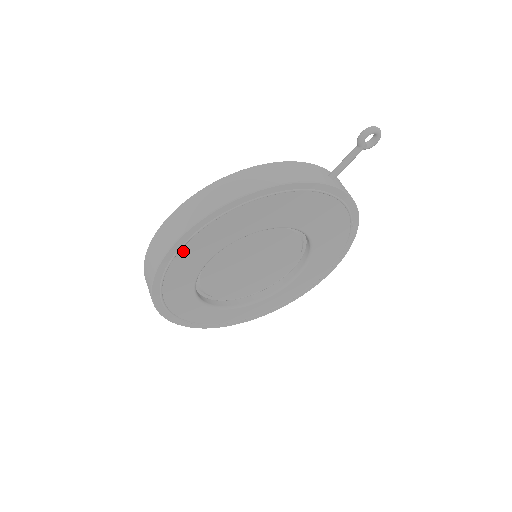
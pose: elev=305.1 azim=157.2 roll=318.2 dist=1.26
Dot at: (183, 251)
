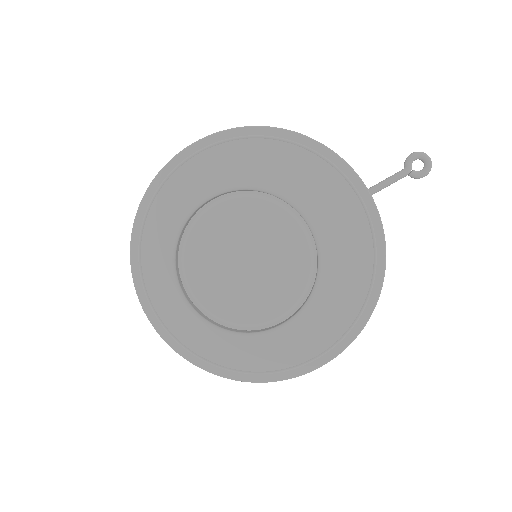
Dot at: (198, 159)
